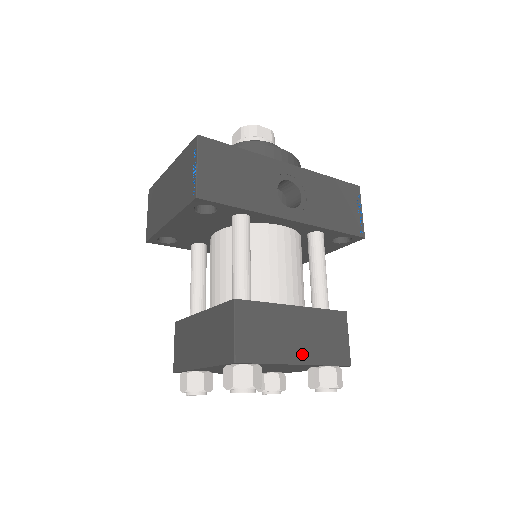
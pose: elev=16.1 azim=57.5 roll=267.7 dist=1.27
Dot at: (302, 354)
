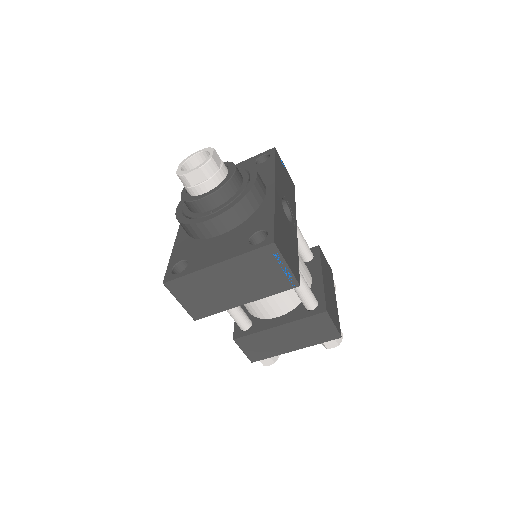
Dot at: (334, 294)
